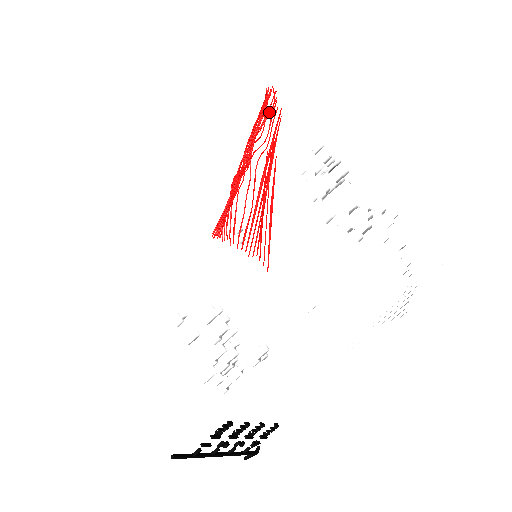
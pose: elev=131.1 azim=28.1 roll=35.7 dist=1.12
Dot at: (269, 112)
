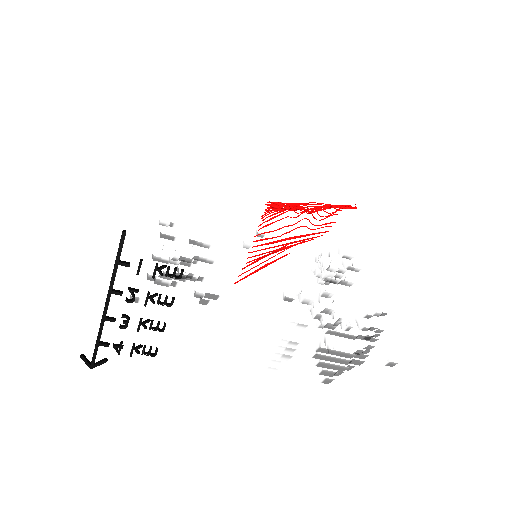
Dot at: (347, 208)
